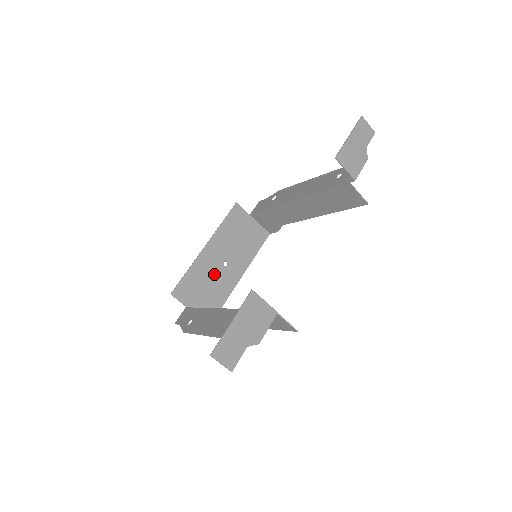
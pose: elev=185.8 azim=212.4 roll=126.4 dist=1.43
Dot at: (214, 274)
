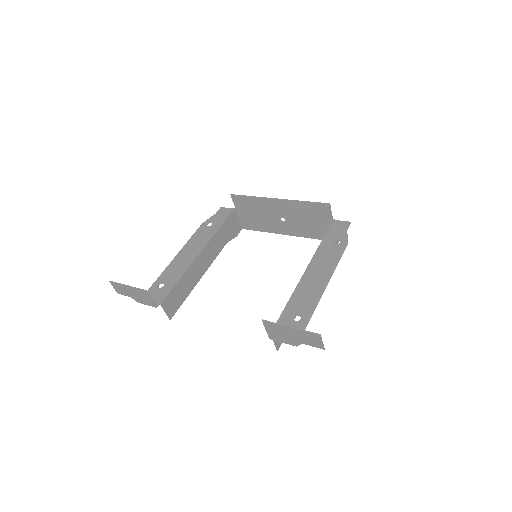
Dot at: (269, 215)
